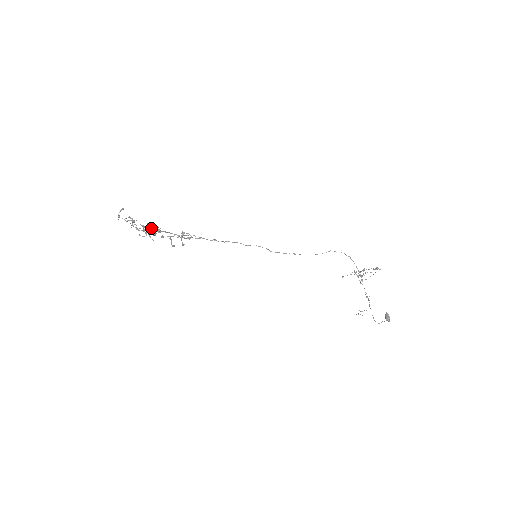
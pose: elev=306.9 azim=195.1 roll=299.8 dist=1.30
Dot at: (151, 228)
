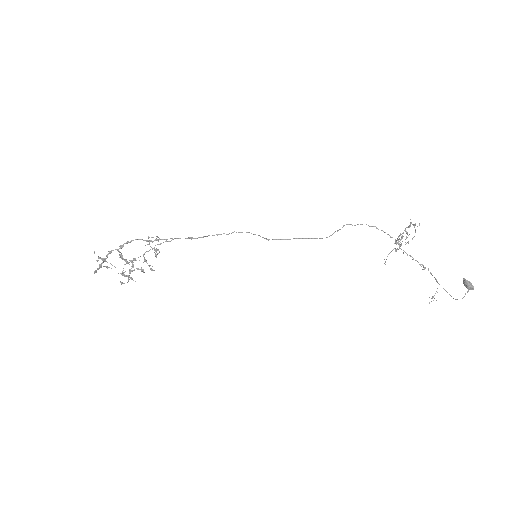
Dot at: occluded
